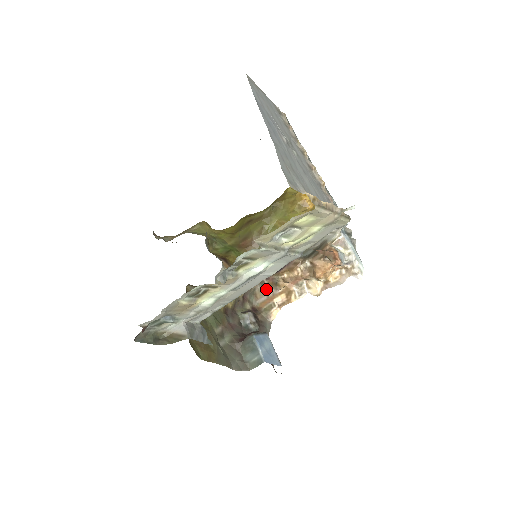
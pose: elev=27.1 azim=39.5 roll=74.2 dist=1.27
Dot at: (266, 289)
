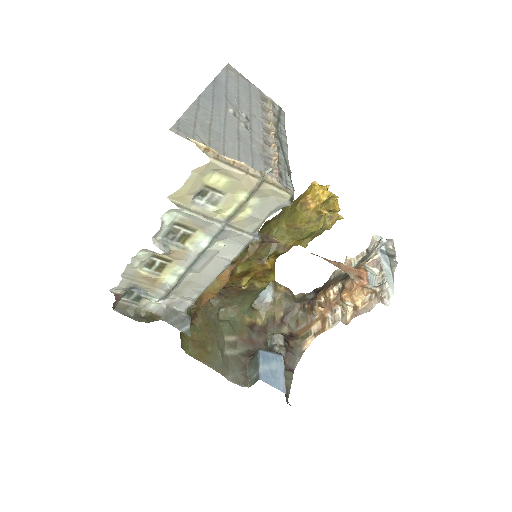
Dot at: (306, 315)
